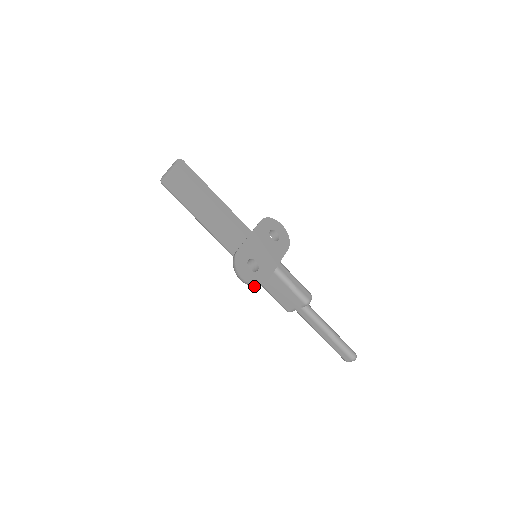
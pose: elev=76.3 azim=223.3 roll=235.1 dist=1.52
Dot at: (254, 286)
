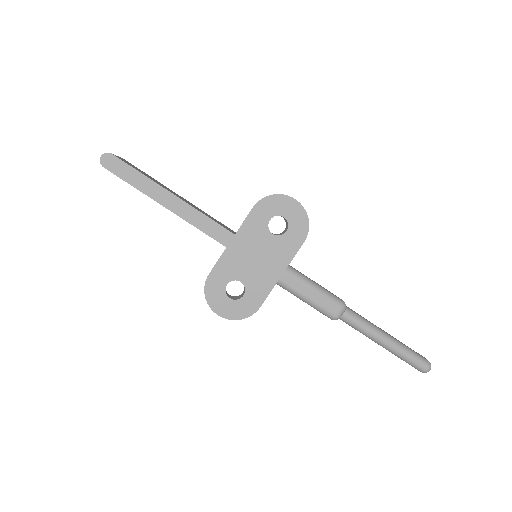
Dot at: (239, 318)
